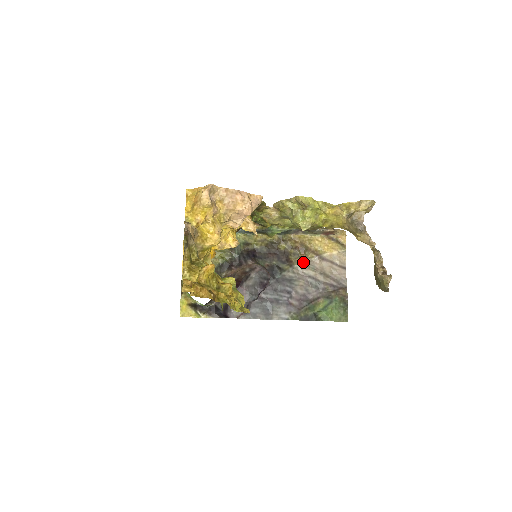
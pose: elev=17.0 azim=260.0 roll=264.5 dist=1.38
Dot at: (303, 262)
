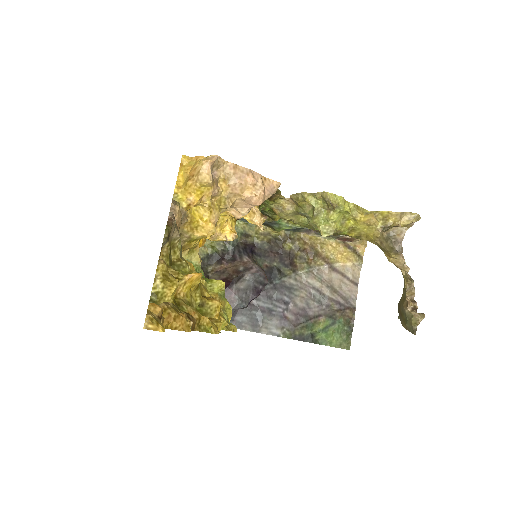
Dot at: (309, 269)
